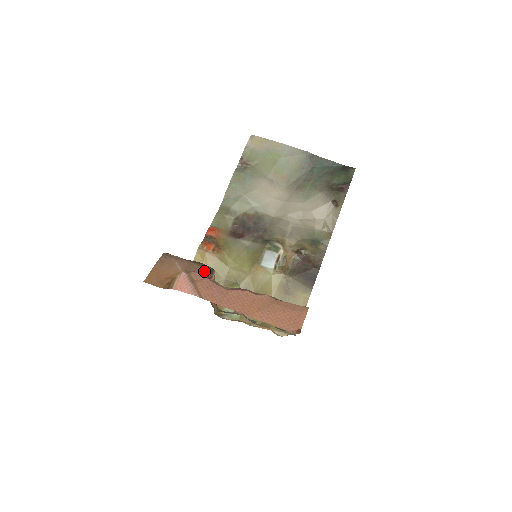
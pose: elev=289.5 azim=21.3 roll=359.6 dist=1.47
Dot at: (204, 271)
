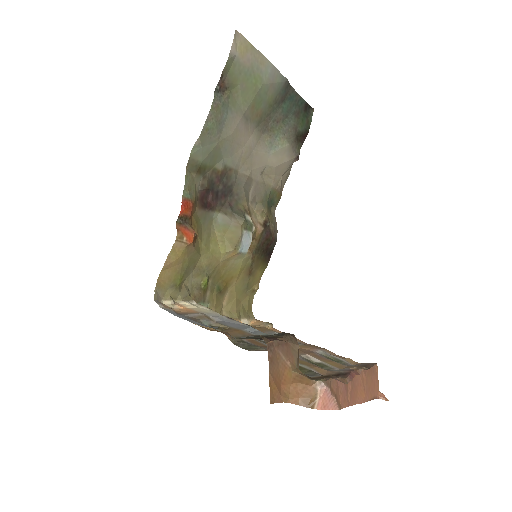
Dot at: (298, 349)
